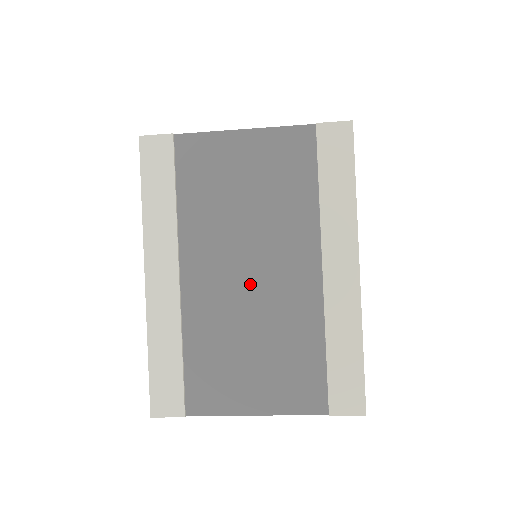
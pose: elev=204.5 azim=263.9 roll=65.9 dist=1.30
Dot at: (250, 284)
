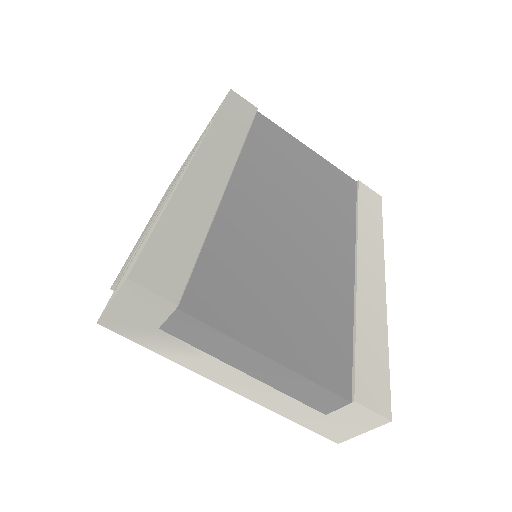
Dot at: (292, 234)
